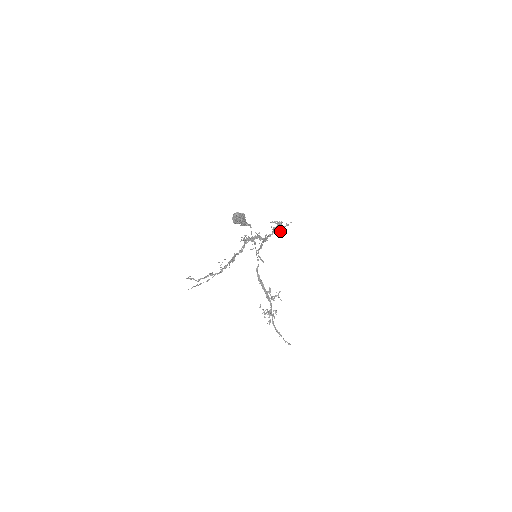
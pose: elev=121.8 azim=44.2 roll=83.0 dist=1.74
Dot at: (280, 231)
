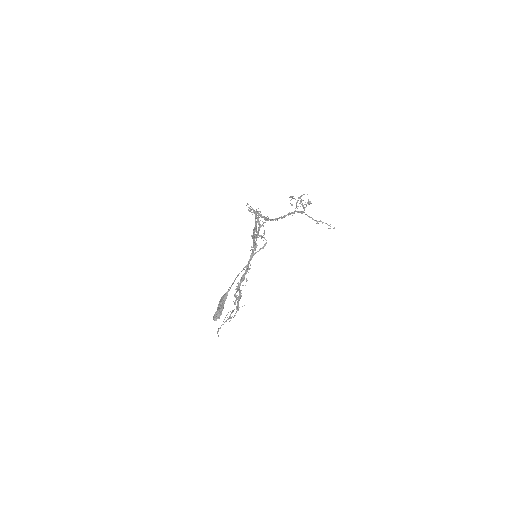
Dot at: occluded
